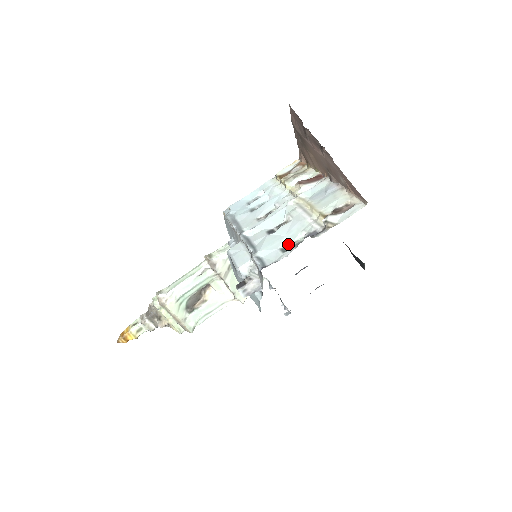
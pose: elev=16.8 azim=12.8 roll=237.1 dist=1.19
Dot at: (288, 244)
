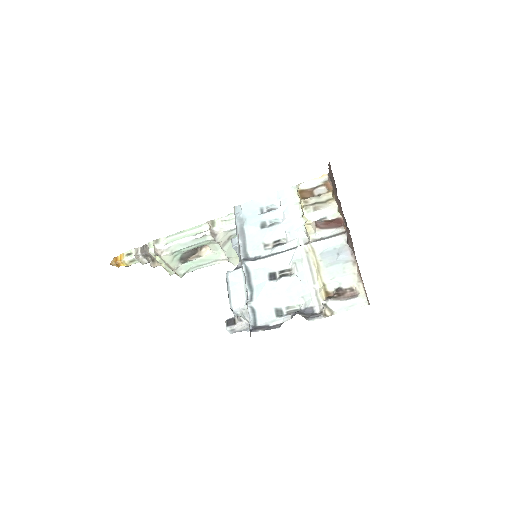
Dot at: (284, 306)
